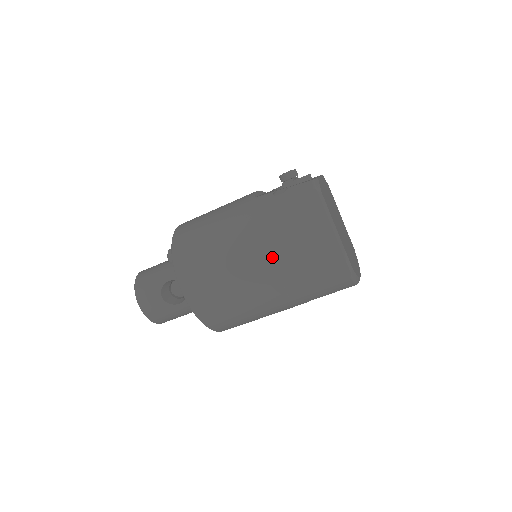
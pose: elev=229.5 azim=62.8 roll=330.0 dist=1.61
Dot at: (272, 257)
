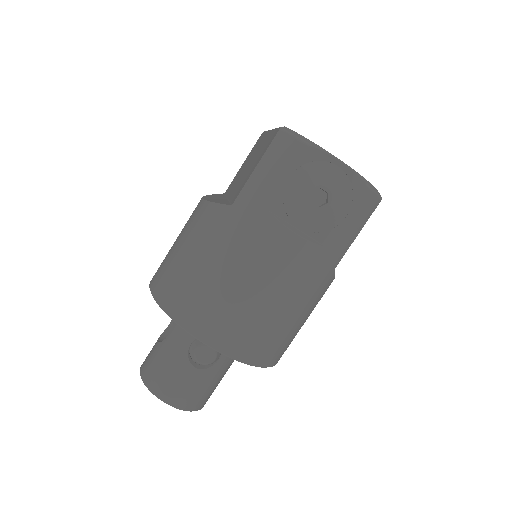
Dot at: (228, 198)
